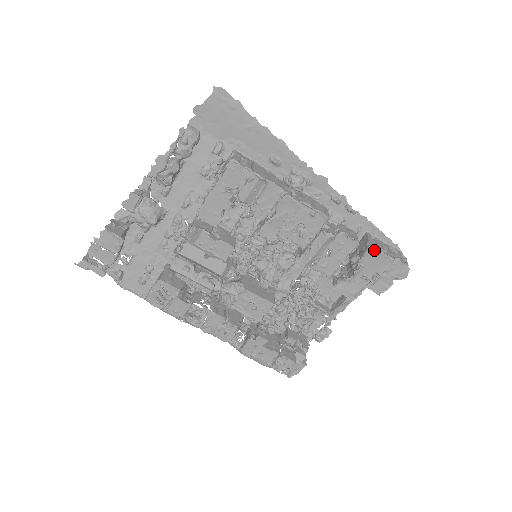
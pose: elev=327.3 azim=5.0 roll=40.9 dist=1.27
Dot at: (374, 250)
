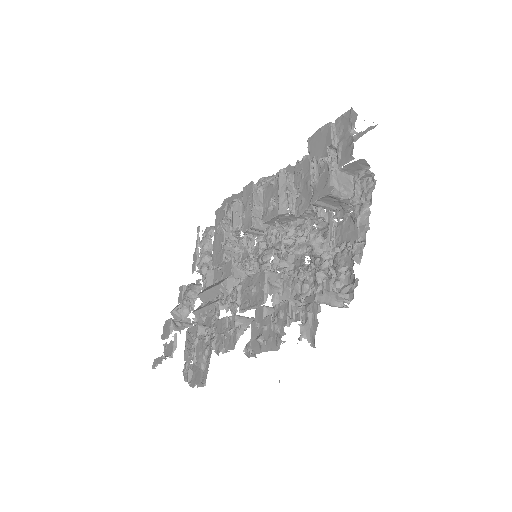
Dot at: (311, 138)
